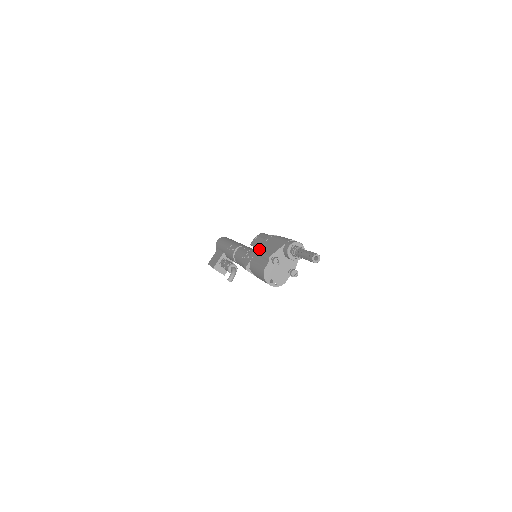
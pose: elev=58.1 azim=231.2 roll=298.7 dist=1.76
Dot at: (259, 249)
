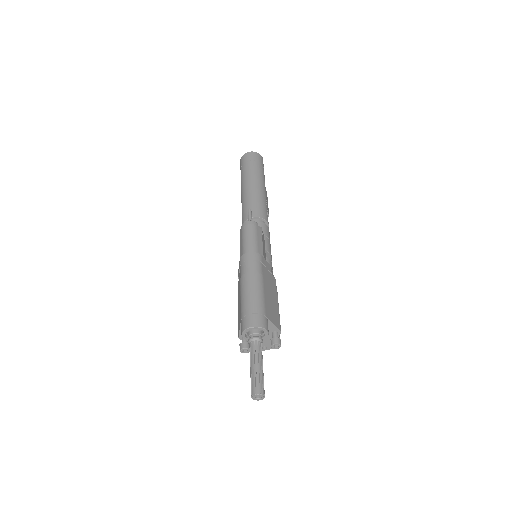
Dot at: occluded
